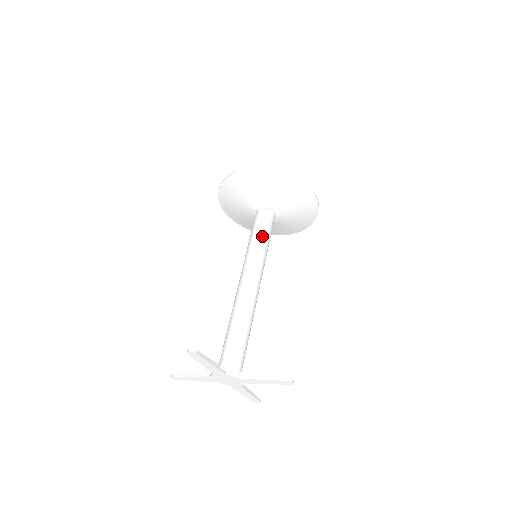
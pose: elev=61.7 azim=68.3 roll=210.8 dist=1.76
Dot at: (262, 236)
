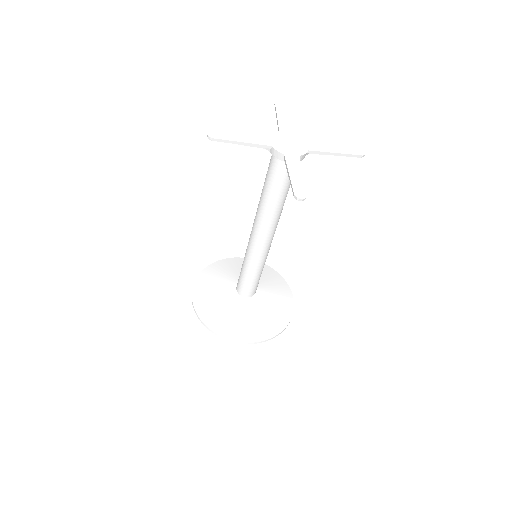
Dot at: occluded
